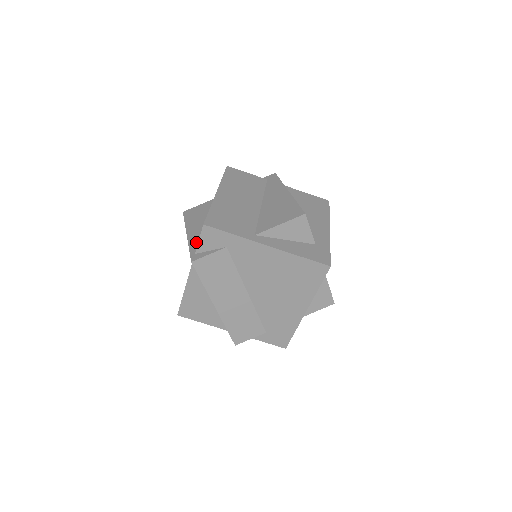
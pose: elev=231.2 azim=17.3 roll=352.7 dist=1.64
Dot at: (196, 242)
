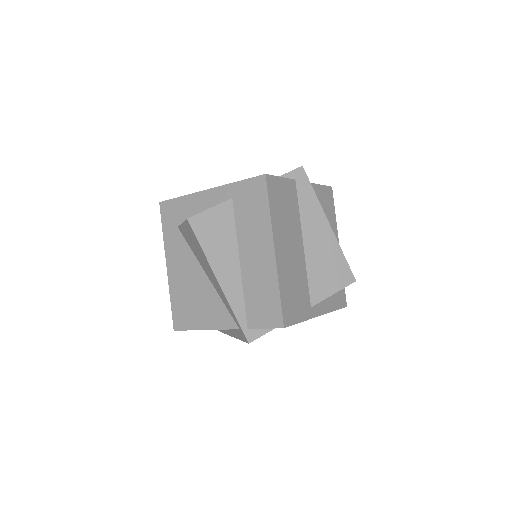
Dot at: (241, 305)
